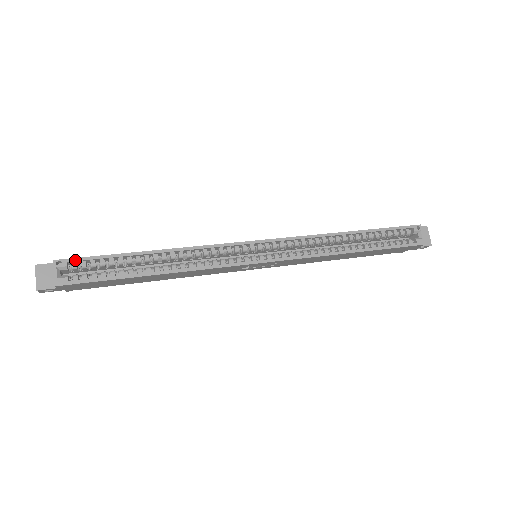
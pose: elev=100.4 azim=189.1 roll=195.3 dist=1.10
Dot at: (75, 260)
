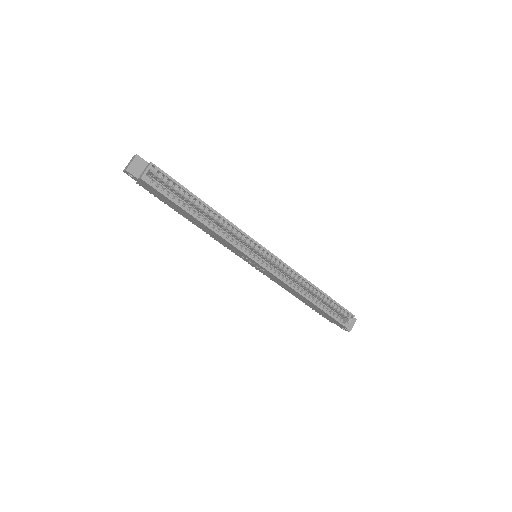
Dot at: (163, 173)
